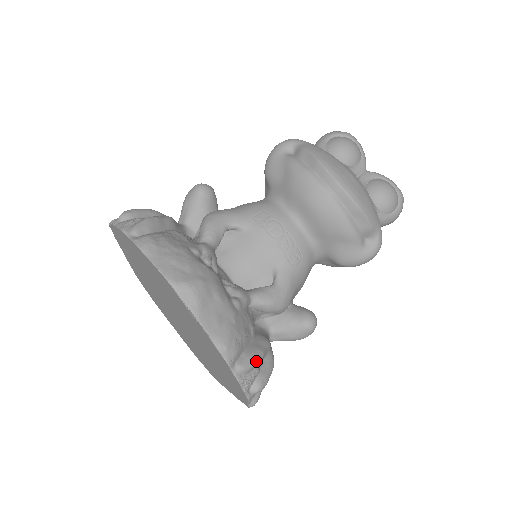
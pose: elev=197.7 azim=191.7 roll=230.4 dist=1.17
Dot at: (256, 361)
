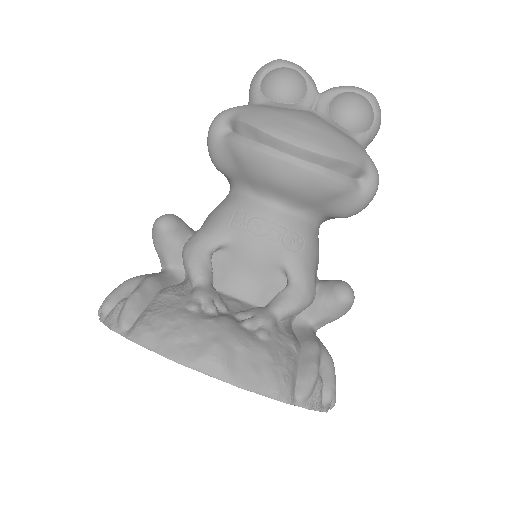
Dot at: (314, 379)
